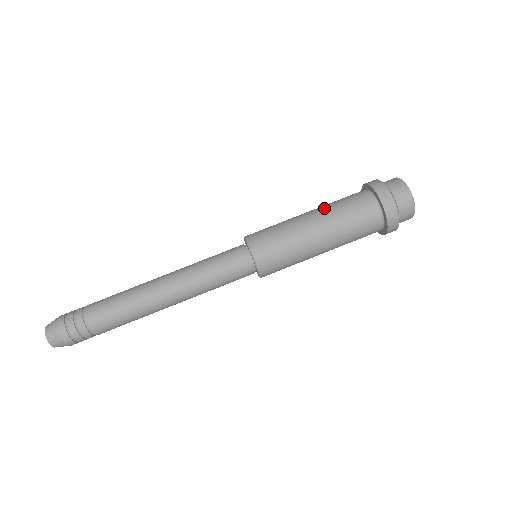
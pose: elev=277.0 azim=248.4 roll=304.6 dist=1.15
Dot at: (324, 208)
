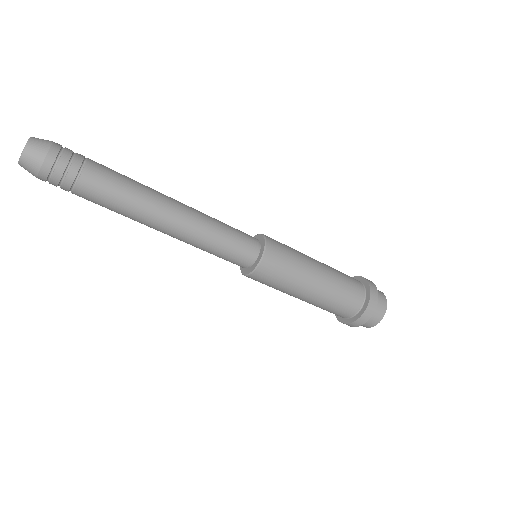
Dot at: (332, 279)
